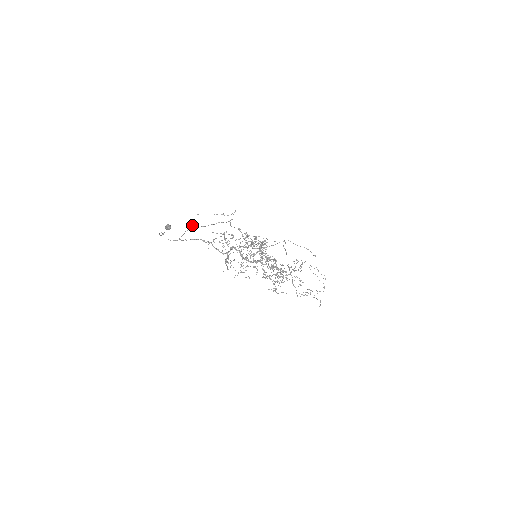
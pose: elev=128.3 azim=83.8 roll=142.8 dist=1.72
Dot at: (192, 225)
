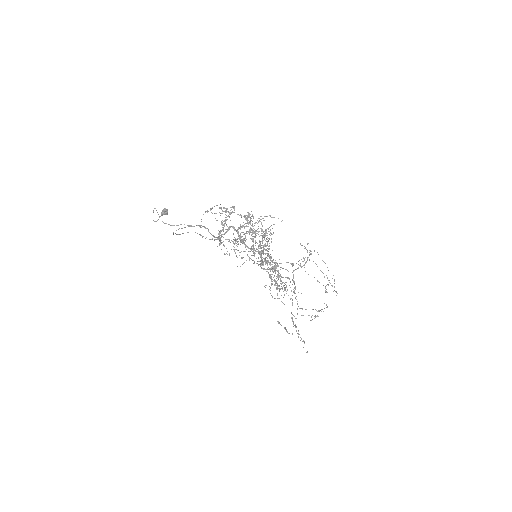
Dot at: occluded
